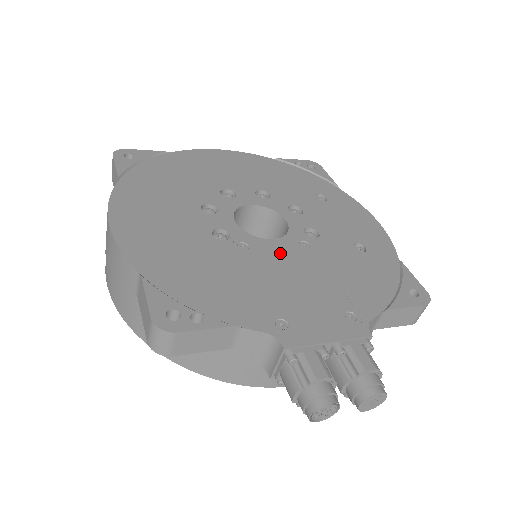
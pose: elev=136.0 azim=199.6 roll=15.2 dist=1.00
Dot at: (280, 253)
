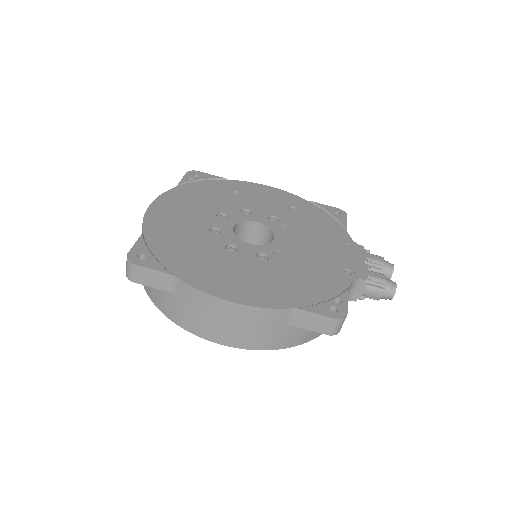
Dot at: (289, 242)
